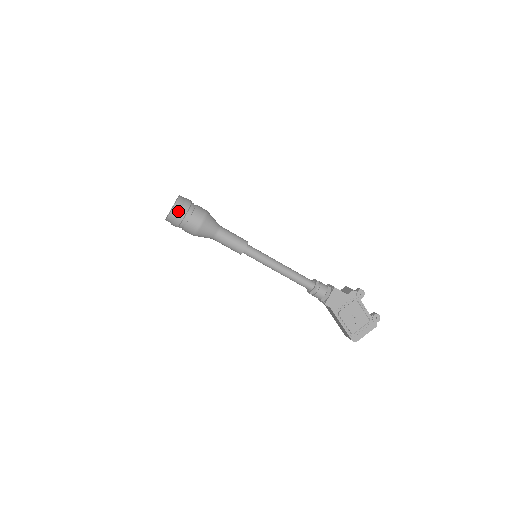
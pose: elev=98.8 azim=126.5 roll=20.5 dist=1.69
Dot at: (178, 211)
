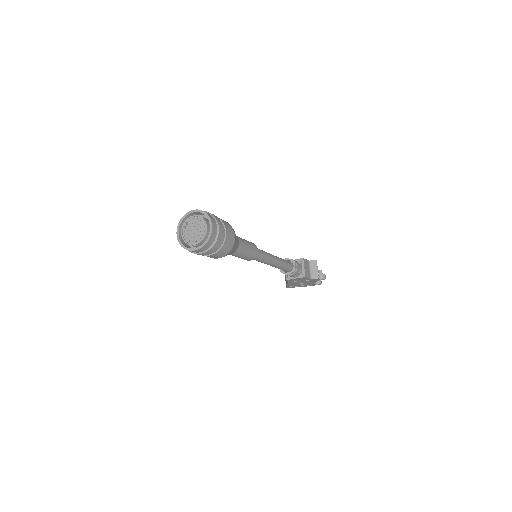
Dot at: (200, 252)
